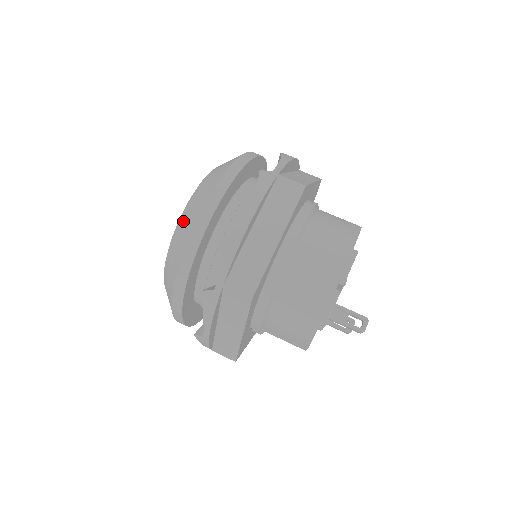
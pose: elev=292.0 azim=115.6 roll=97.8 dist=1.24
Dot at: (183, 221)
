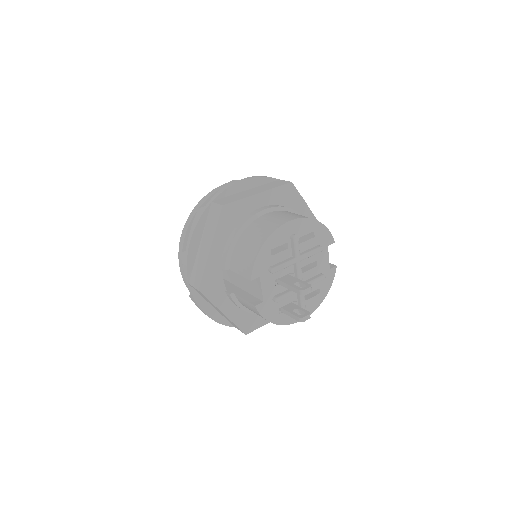
Dot at: occluded
